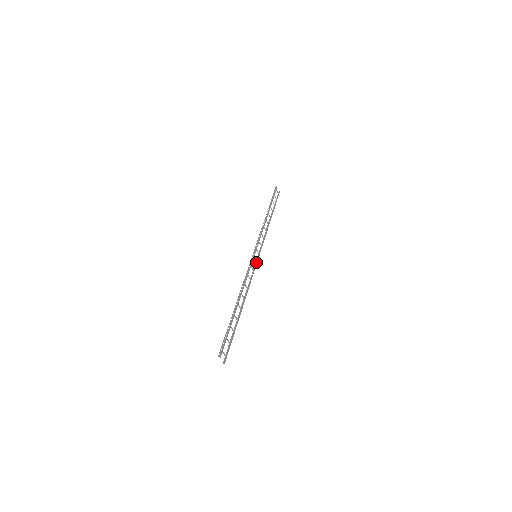
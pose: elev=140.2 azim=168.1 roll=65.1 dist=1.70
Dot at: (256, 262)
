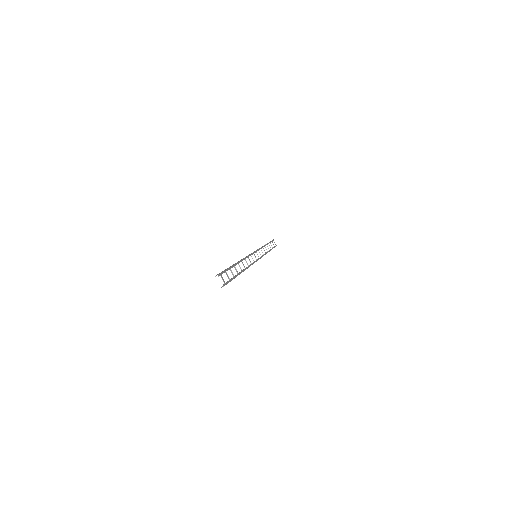
Dot at: (256, 259)
